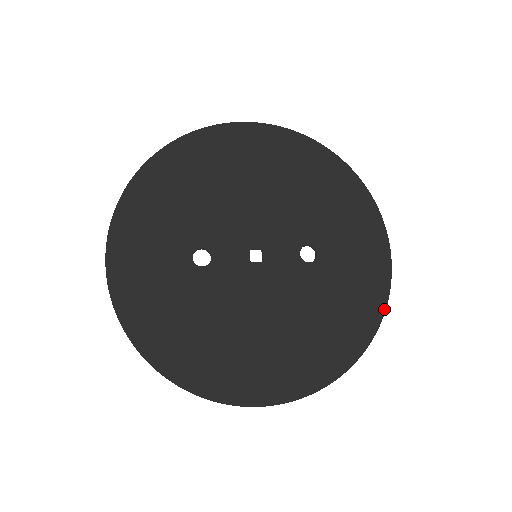
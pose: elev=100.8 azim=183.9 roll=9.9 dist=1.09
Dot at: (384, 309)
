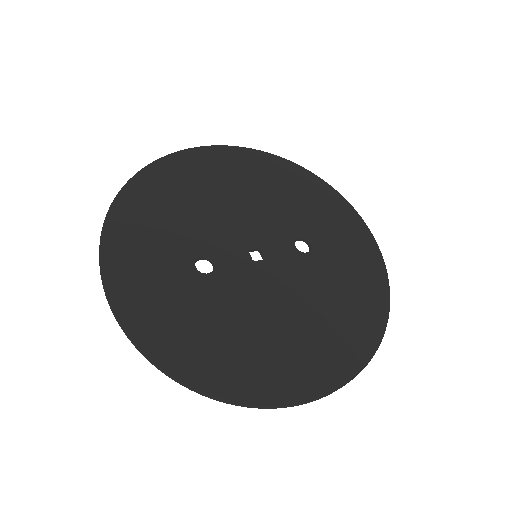
Dot at: (387, 281)
